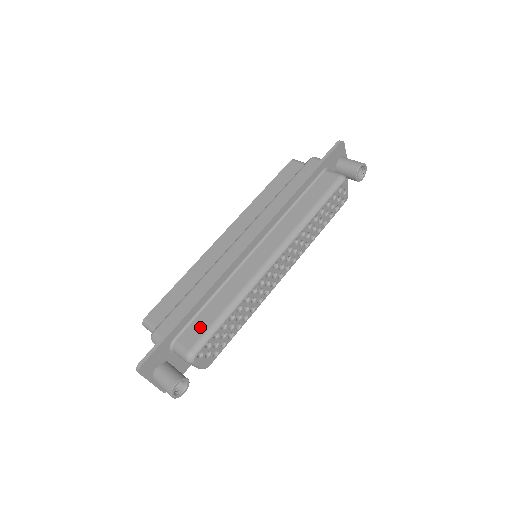
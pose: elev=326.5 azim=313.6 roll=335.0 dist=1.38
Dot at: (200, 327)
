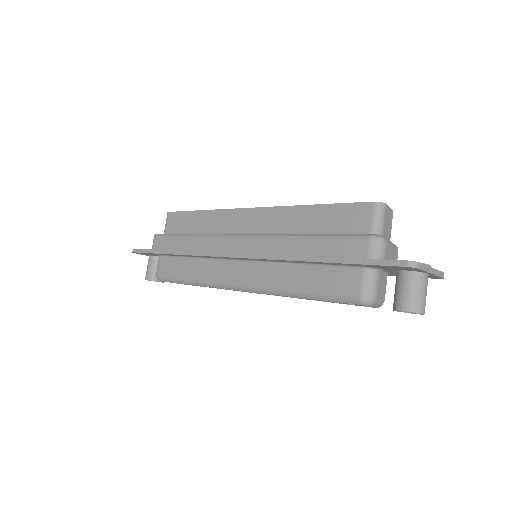
Dot at: (172, 268)
